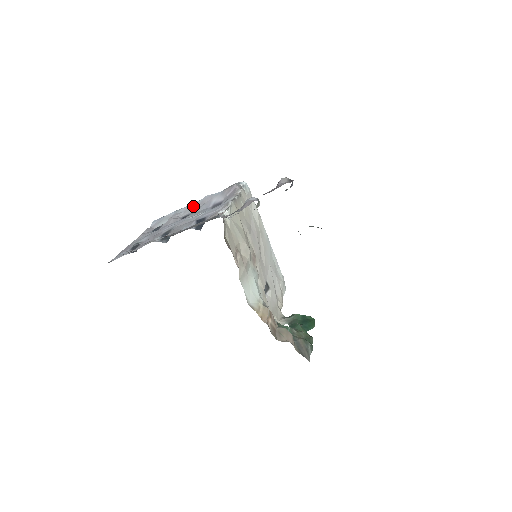
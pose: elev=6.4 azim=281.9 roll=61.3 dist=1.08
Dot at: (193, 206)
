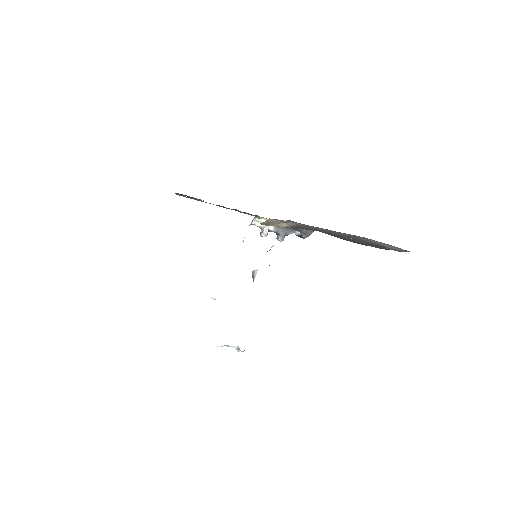
Dot at: occluded
